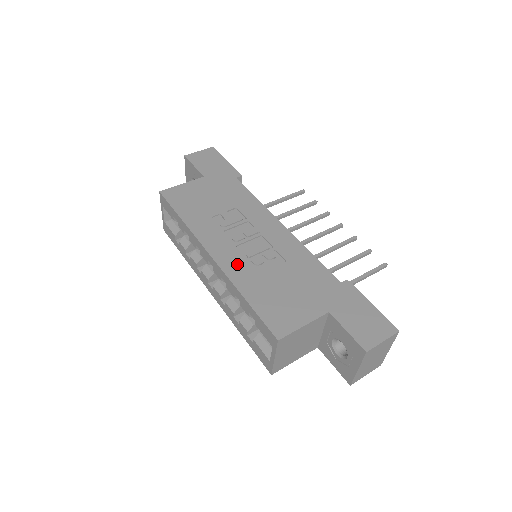
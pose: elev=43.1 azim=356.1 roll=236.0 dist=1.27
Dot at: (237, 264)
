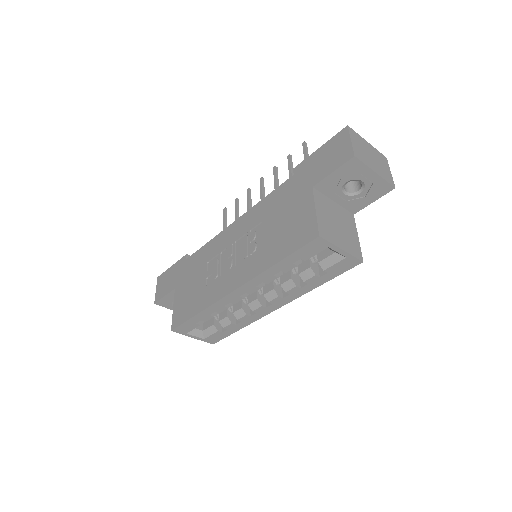
Dot at: (248, 267)
